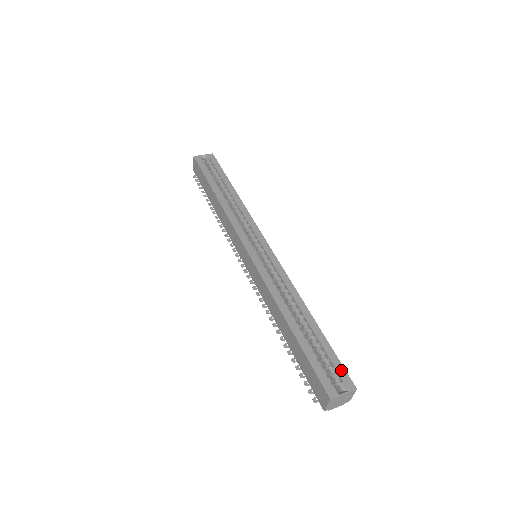
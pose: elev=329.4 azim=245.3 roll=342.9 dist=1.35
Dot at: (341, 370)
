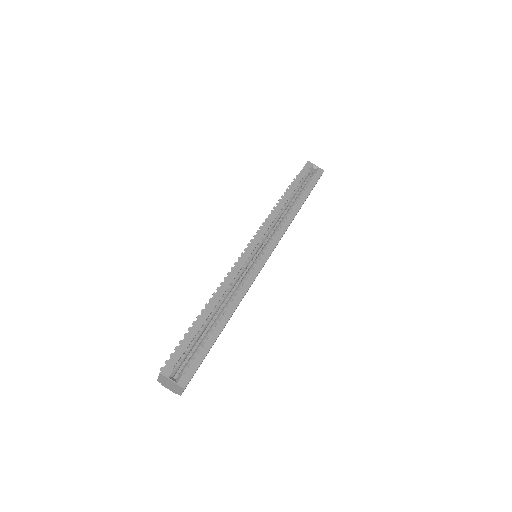
Dot at: (193, 368)
